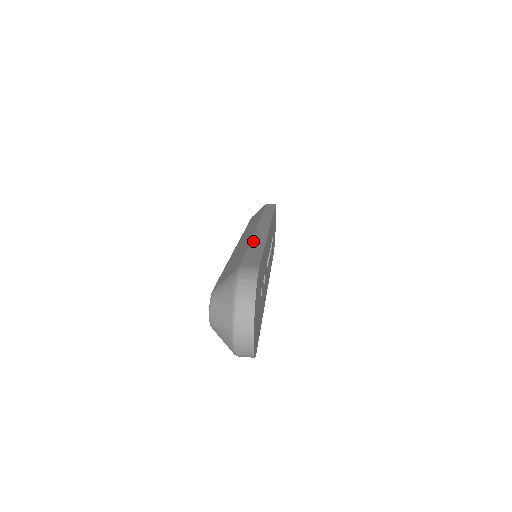
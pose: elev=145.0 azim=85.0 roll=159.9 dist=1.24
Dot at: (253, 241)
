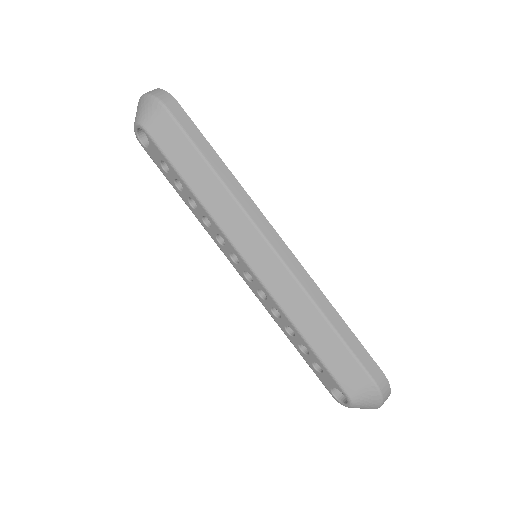
Dot at: (325, 313)
